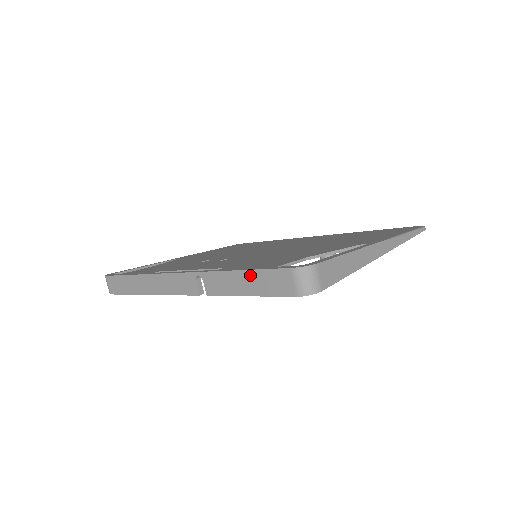
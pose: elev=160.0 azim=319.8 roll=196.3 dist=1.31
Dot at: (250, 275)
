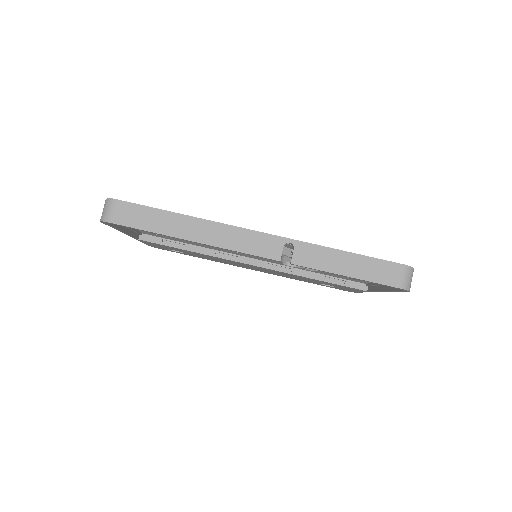
Dot at: (358, 259)
